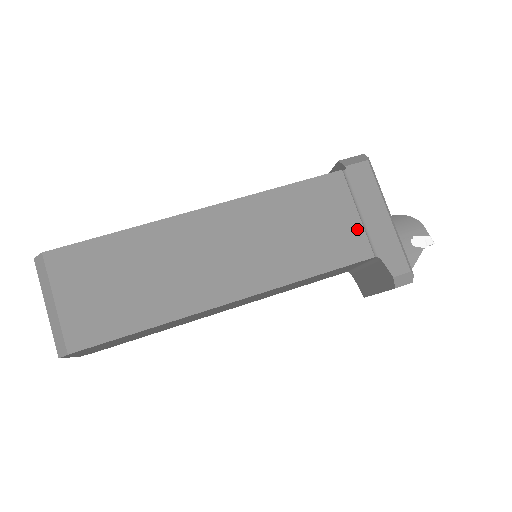
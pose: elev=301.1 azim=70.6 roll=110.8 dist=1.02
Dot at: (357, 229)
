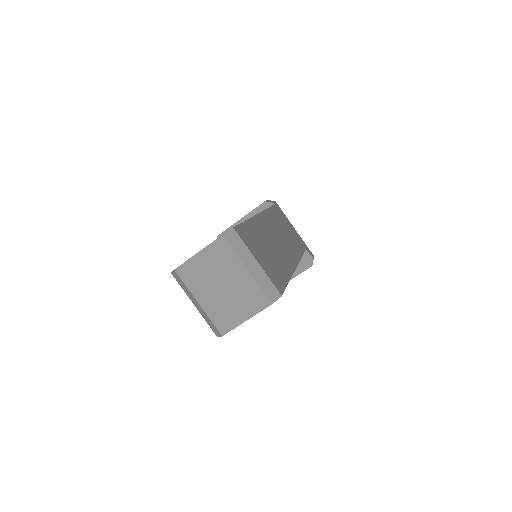
Dot at: (296, 233)
